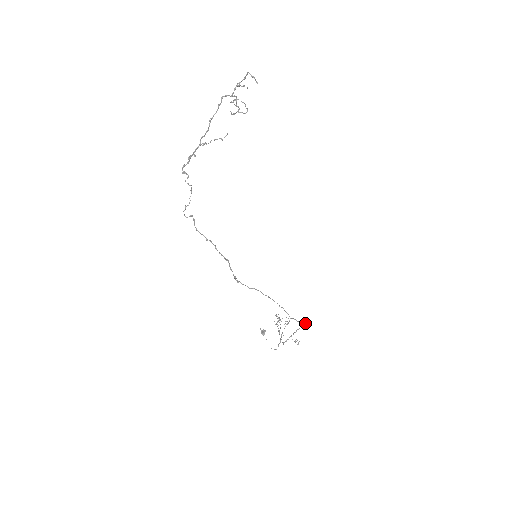
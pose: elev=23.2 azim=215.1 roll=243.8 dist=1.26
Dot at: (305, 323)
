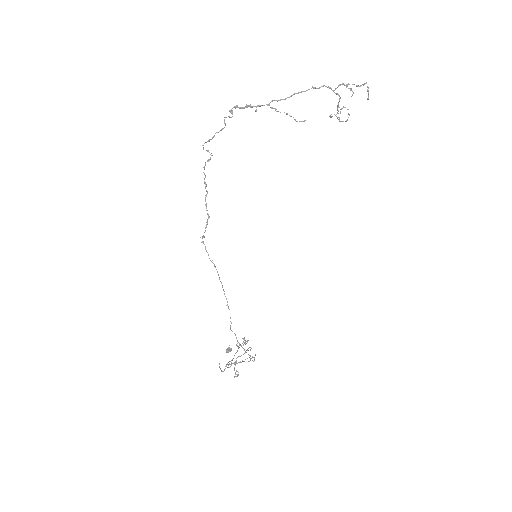
Dot at: occluded
